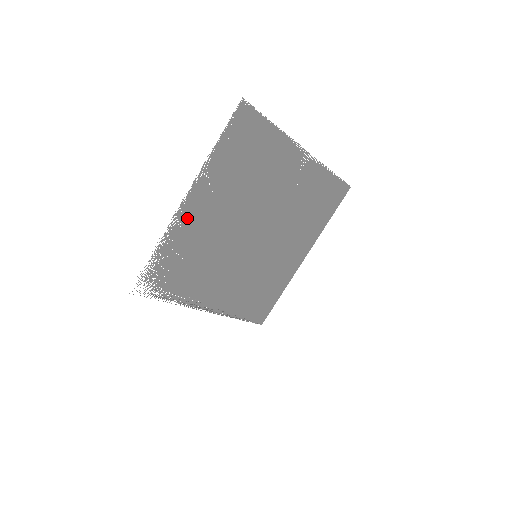
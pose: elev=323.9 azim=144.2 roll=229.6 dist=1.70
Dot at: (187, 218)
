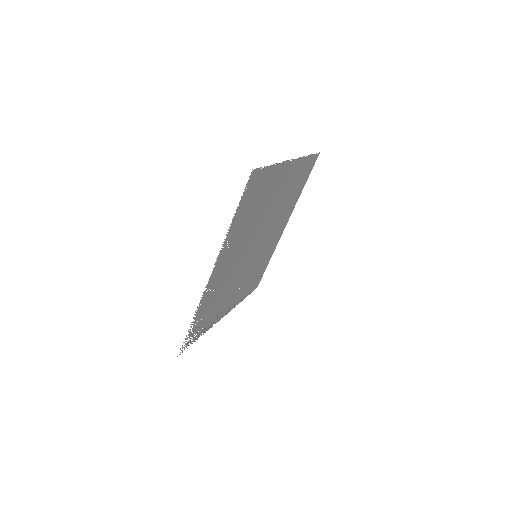
Dot at: (213, 281)
